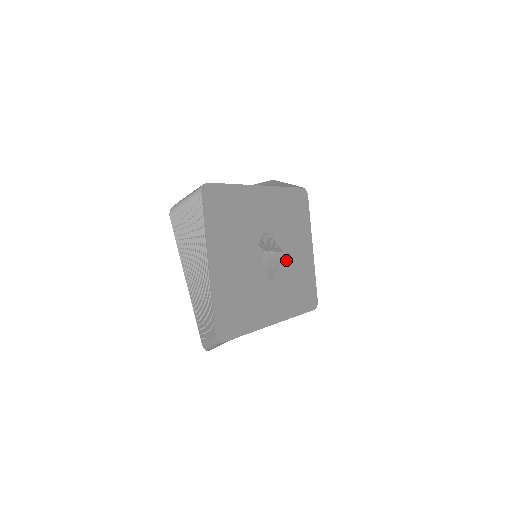
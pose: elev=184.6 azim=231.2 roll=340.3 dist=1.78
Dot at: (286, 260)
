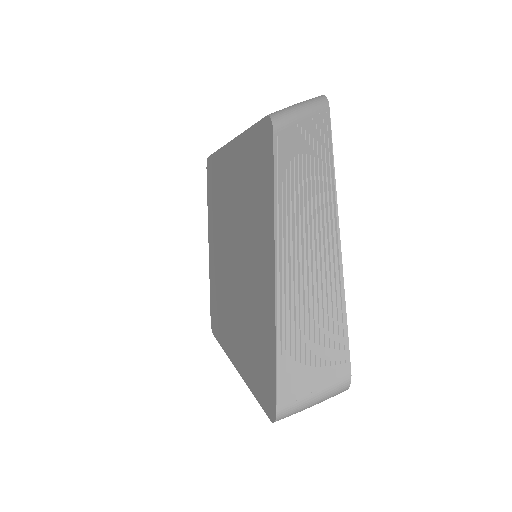
Dot at: occluded
